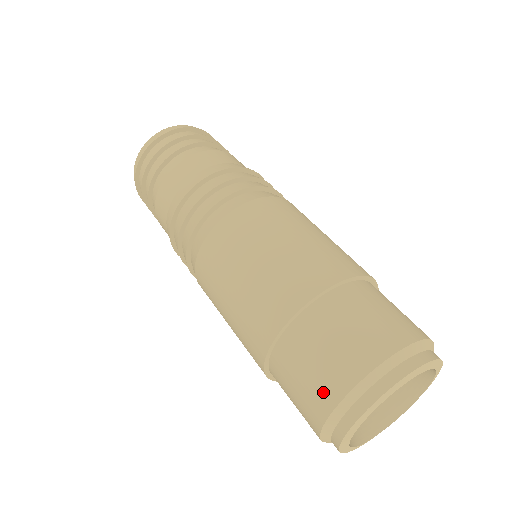
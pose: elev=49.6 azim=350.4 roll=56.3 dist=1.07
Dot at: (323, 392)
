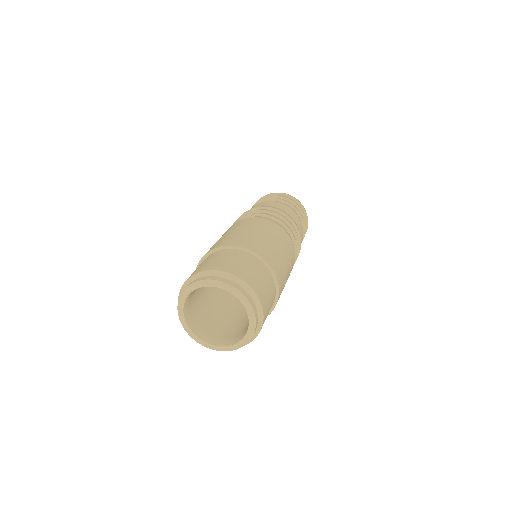
Dot at: occluded
